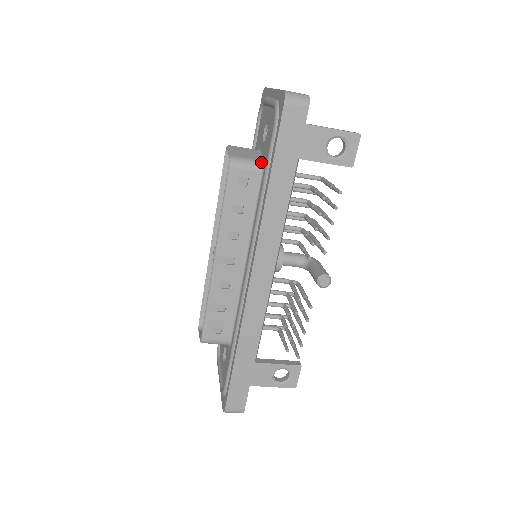
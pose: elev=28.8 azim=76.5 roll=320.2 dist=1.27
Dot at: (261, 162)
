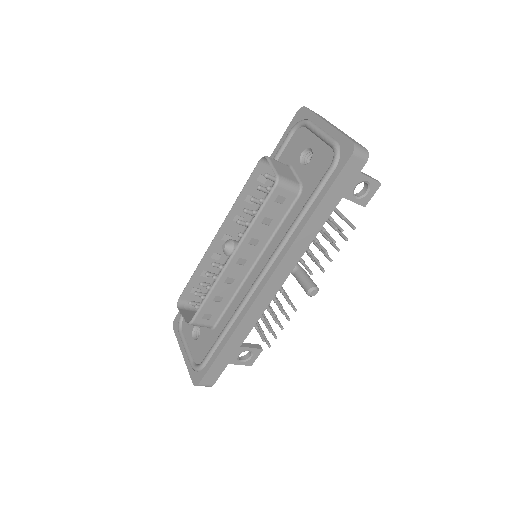
Dot at: (299, 185)
